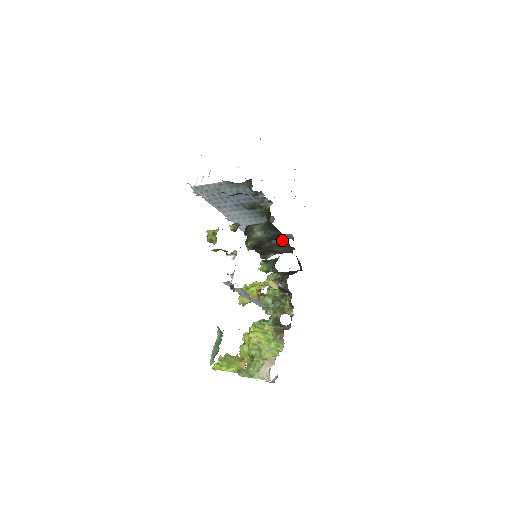
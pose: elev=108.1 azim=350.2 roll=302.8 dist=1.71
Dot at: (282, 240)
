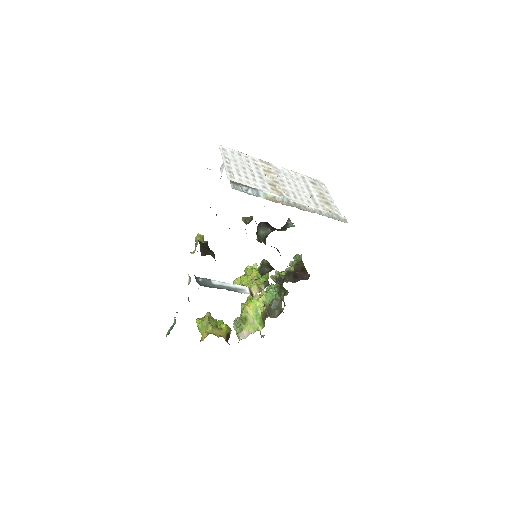
Dot at: occluded
